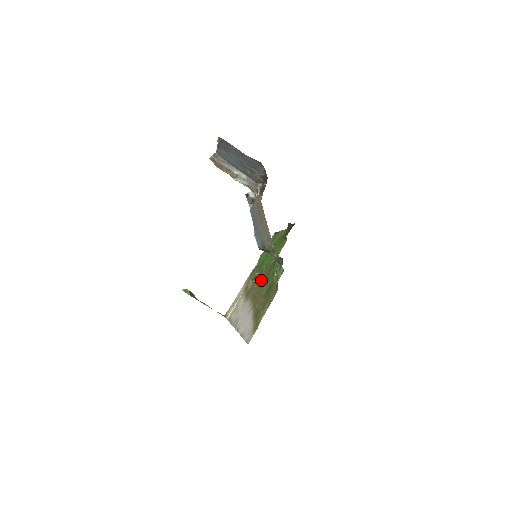
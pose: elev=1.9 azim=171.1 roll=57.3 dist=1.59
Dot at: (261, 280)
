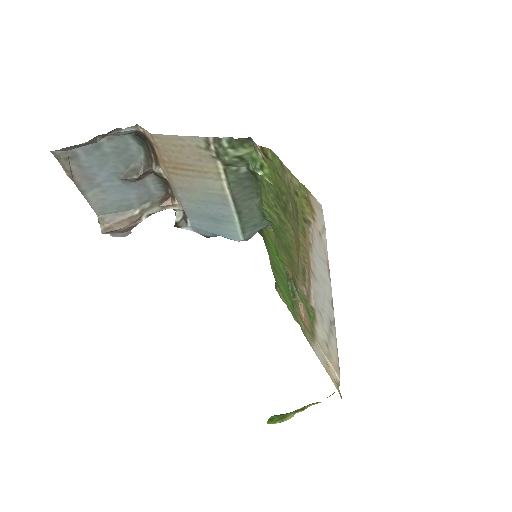
Dot at: (291, 266)
